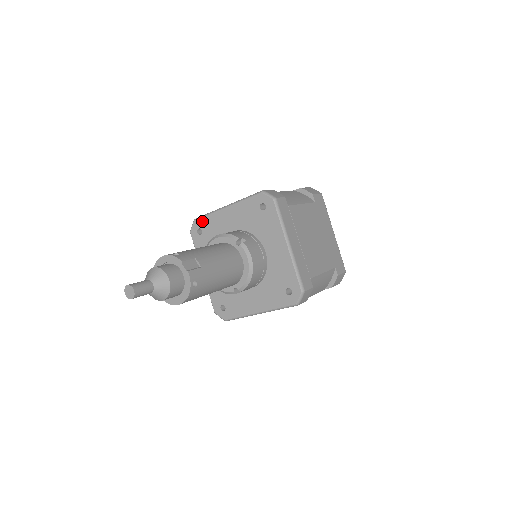
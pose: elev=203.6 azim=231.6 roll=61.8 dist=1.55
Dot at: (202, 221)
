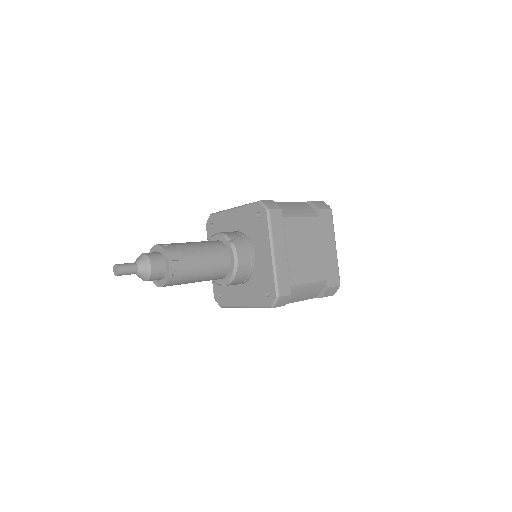
Dot at: (215, 217)
